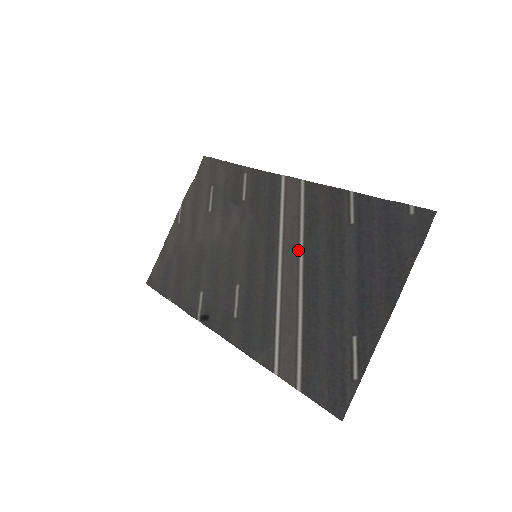
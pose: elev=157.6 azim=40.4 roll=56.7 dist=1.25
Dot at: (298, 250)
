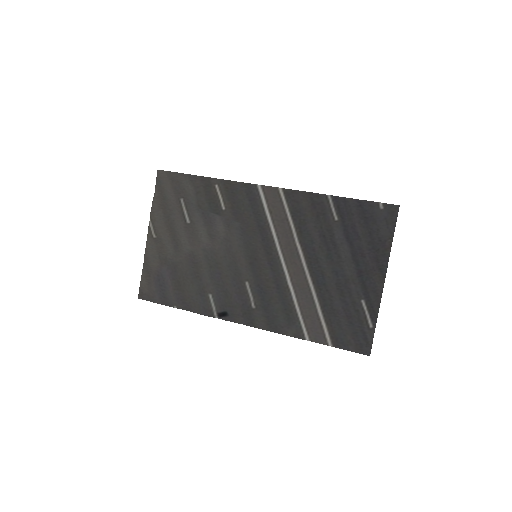
Dot at: (295, 246)
